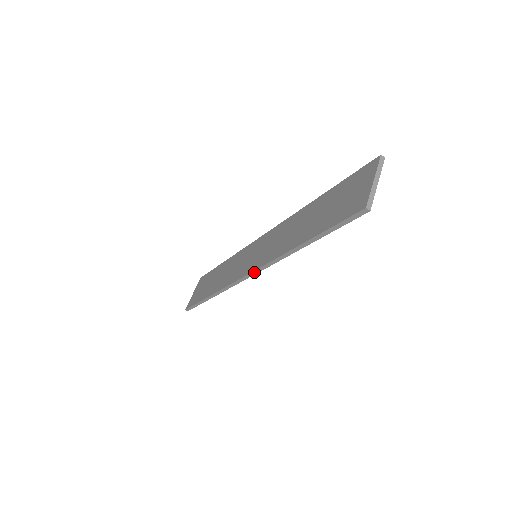
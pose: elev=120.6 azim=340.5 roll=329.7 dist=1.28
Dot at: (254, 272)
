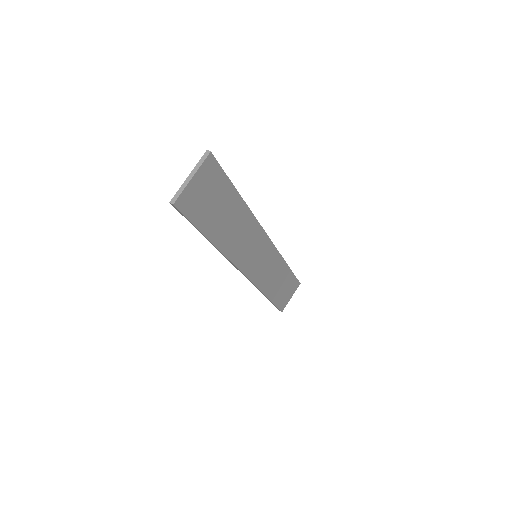
Dot at: (239, 270)
